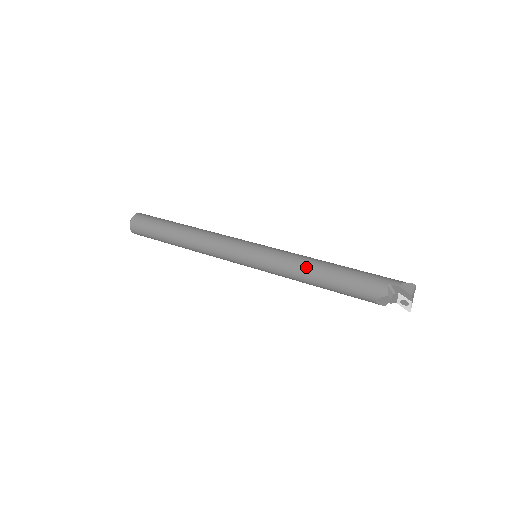
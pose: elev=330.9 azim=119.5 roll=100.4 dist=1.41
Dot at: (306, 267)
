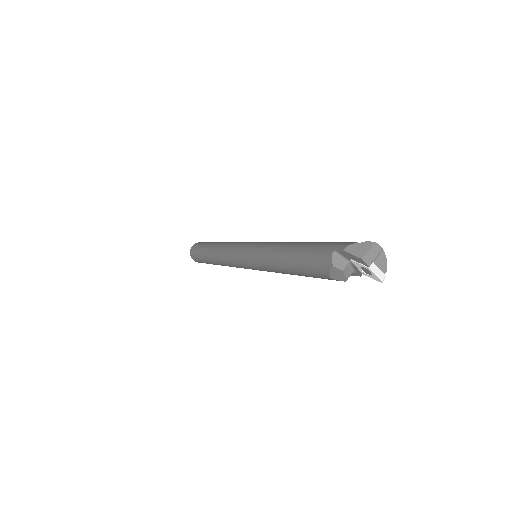
Dot at: (274, 255)
